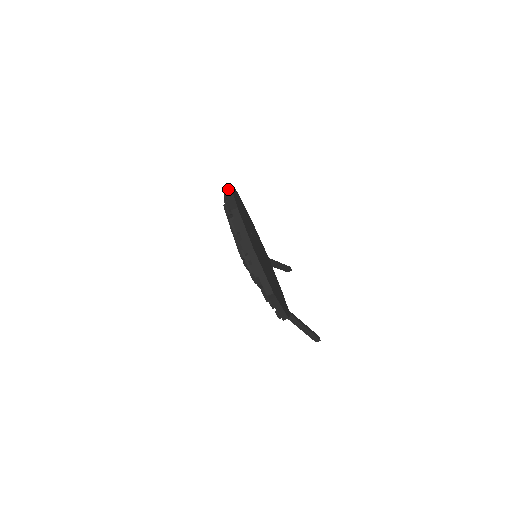
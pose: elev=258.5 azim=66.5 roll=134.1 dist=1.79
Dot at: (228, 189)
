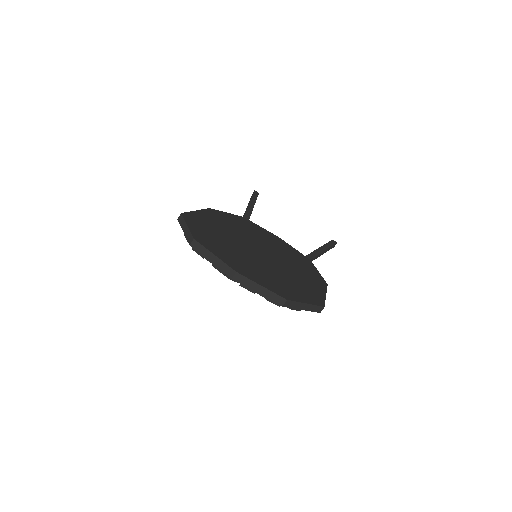
Dot at: (200, 249)
